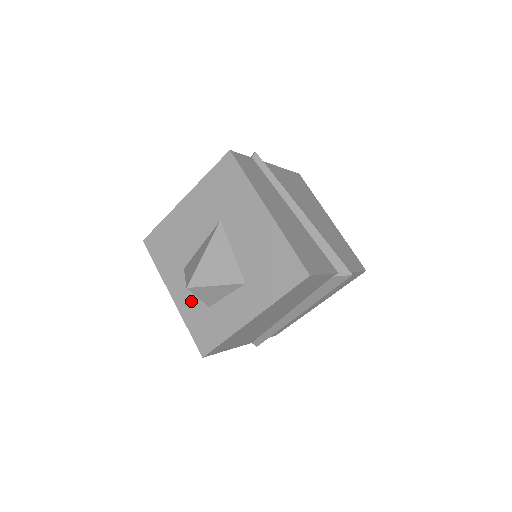
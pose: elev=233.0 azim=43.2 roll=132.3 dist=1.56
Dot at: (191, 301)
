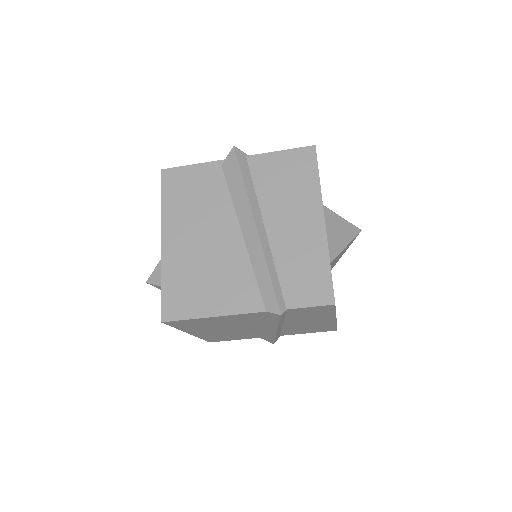
Dot at: occluded
